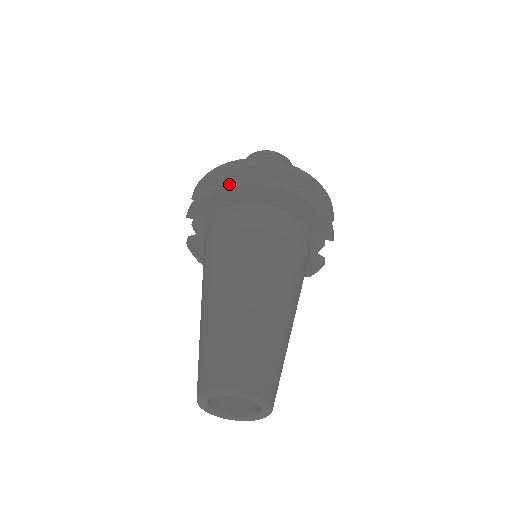
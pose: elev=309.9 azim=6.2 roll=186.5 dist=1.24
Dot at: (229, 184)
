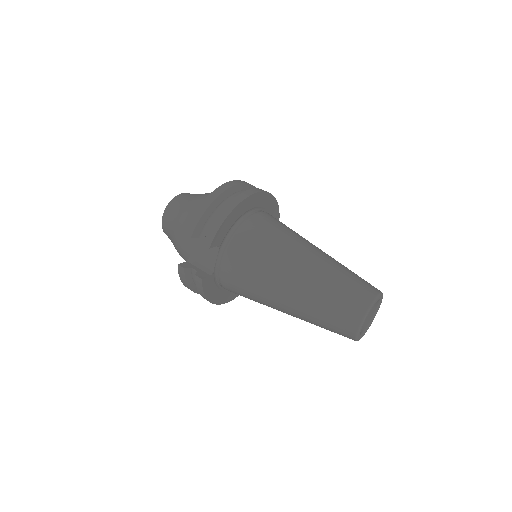
Dot at: (238, 201)
